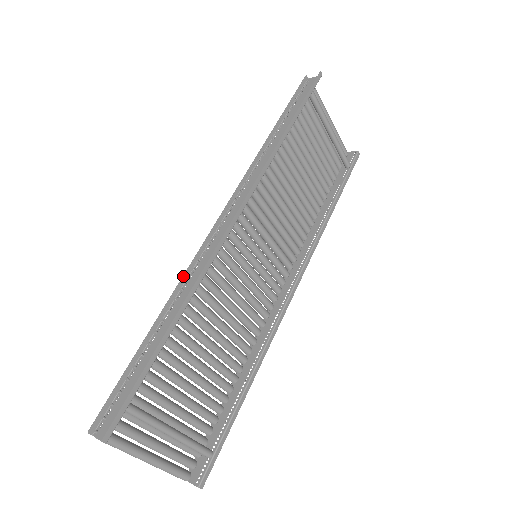
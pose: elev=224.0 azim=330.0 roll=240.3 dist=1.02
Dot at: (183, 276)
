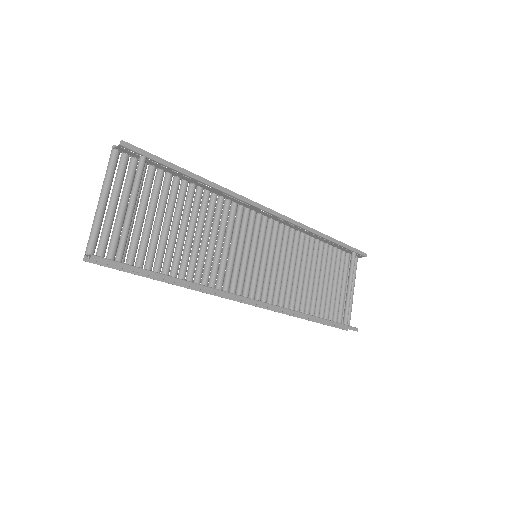
Dot at: occluded
